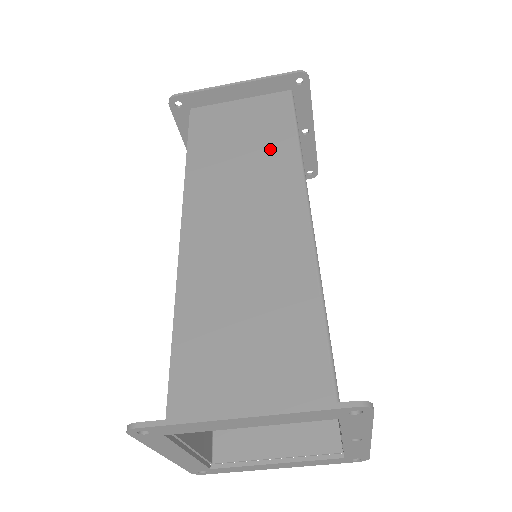
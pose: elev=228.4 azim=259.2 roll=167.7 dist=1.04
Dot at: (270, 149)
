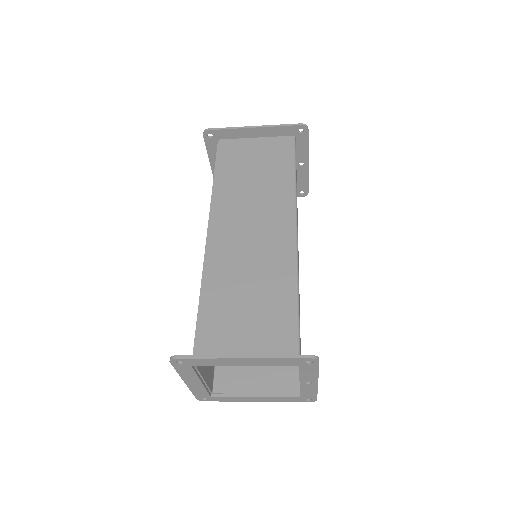
Dot at: (274, 182)
